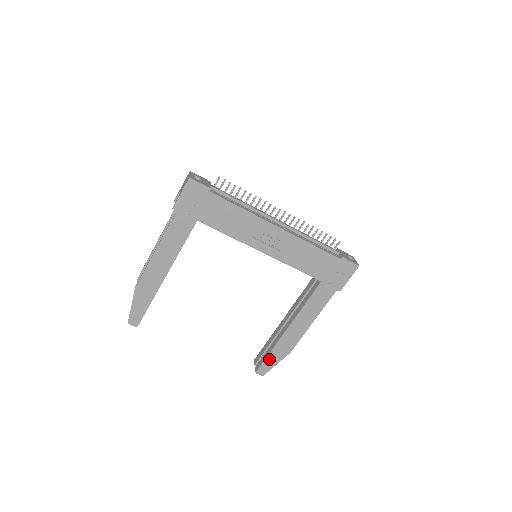
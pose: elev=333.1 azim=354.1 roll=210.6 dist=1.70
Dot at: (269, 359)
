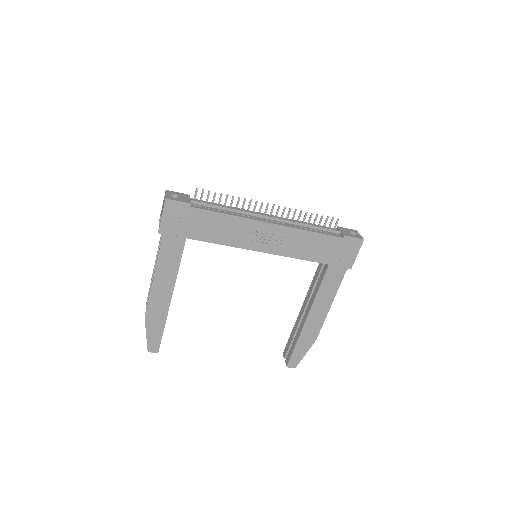
Dot at: (296, 351)
